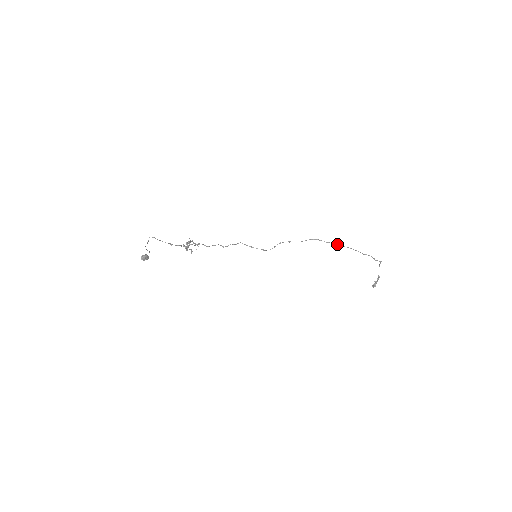
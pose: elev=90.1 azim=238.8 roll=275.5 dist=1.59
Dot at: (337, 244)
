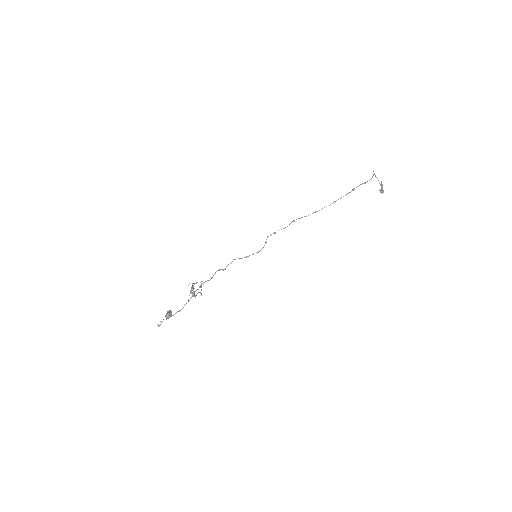
Dot at: (319, 210)
